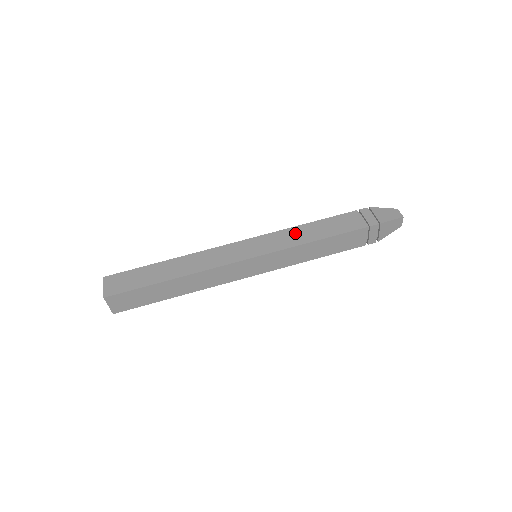
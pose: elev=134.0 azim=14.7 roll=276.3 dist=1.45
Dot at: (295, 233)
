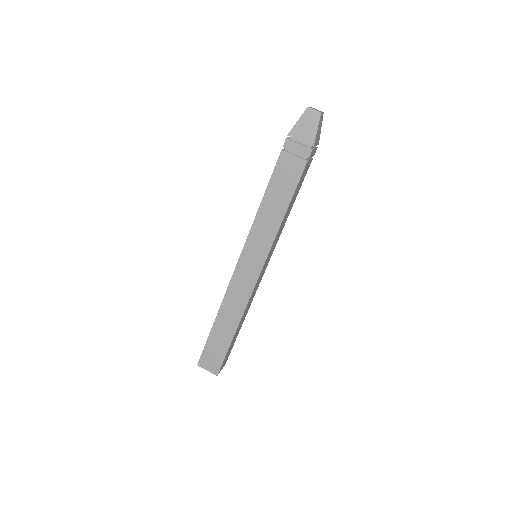
Dot at: (264, 221)
